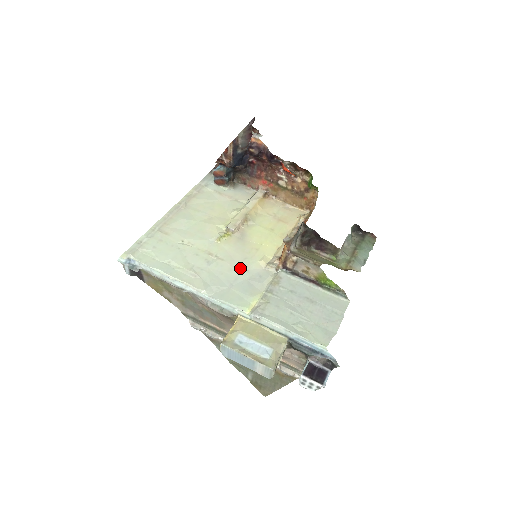
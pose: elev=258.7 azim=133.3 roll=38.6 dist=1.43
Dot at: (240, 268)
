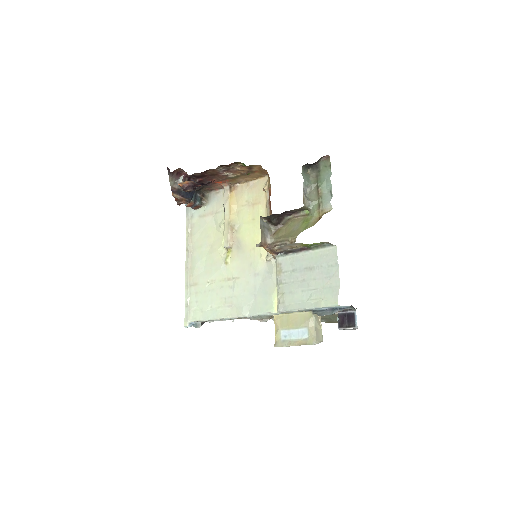
Dot at: (252, 276)
